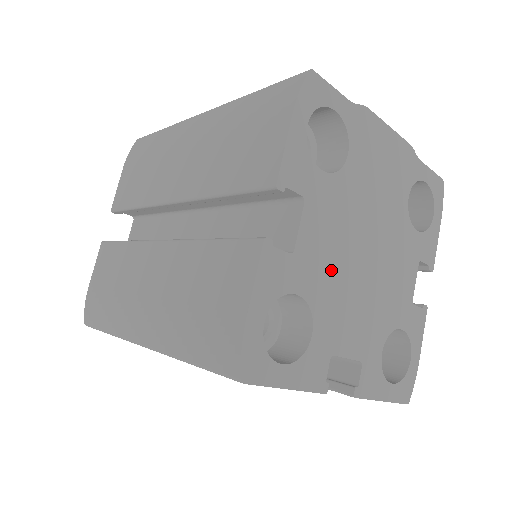
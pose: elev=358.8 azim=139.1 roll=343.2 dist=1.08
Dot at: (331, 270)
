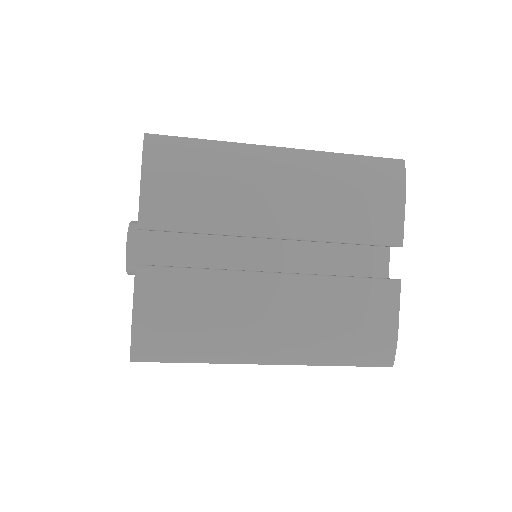
Dot at: occluded
